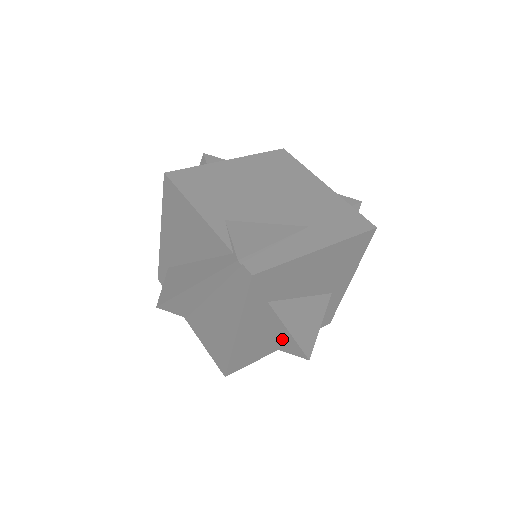
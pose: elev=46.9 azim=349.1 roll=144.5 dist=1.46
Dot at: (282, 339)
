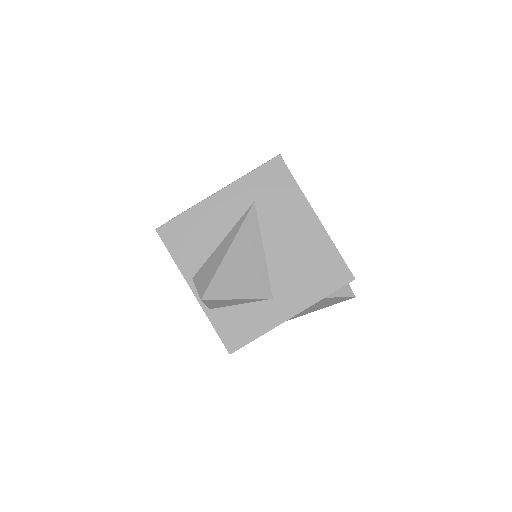
Dot at: (214, 259)
